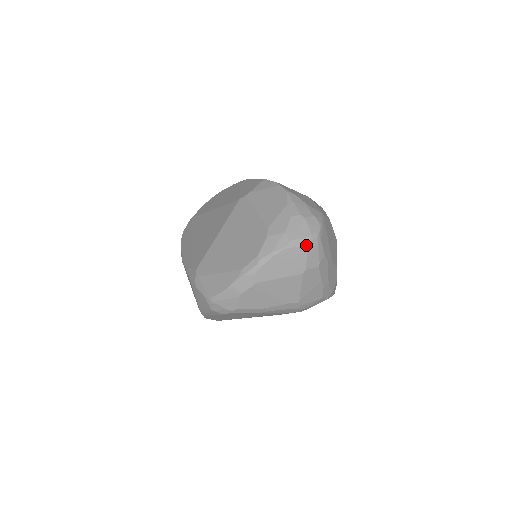
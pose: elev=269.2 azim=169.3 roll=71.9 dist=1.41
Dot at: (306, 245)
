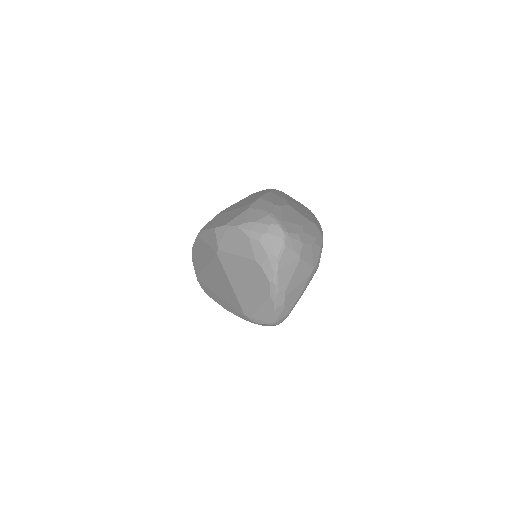
Dot at: (285, 247)
